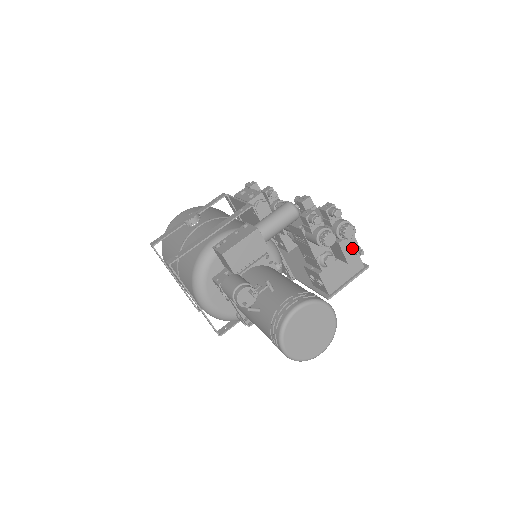
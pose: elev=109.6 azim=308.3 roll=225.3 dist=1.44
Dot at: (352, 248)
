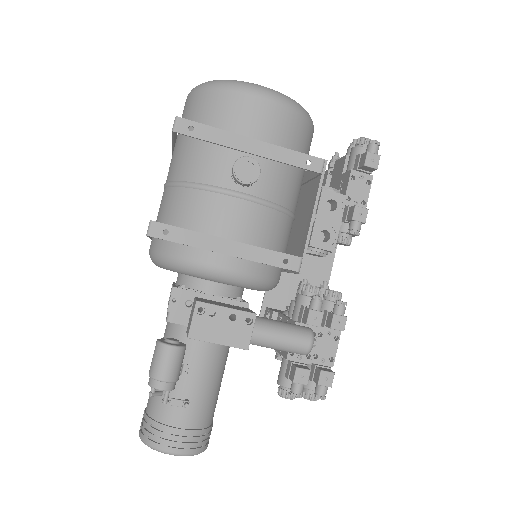
Dot at: occluded
